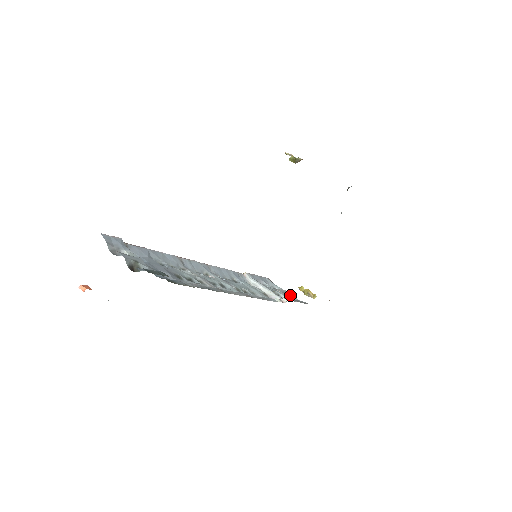
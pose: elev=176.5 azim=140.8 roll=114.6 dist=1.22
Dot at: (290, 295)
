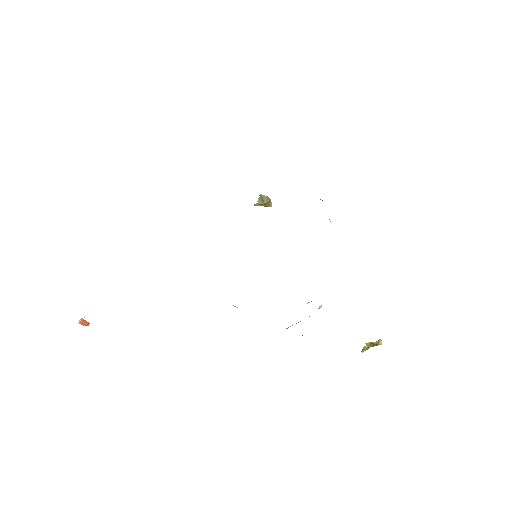
Dot at: occluded
